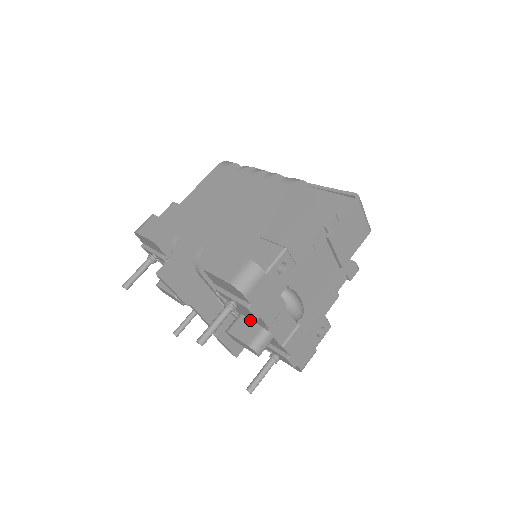
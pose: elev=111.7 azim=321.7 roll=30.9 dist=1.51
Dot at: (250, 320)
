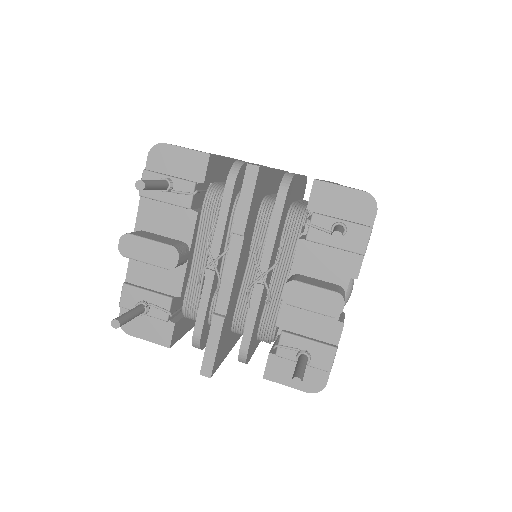
Dot at: (316, 278)
